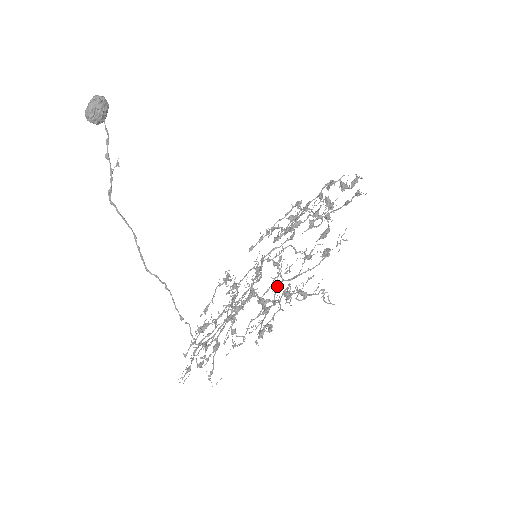
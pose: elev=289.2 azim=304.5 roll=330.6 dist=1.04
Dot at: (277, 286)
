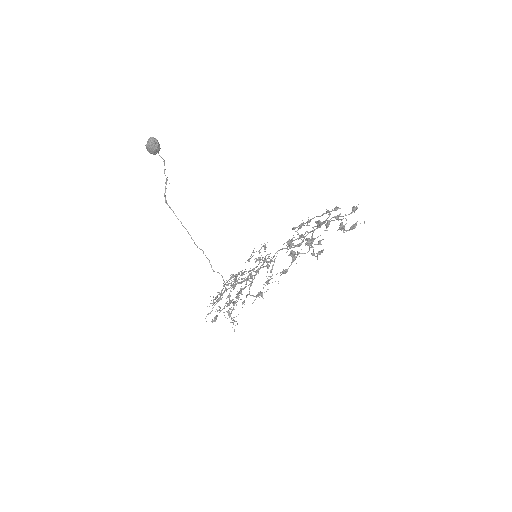
Dot at: (237, 293)
